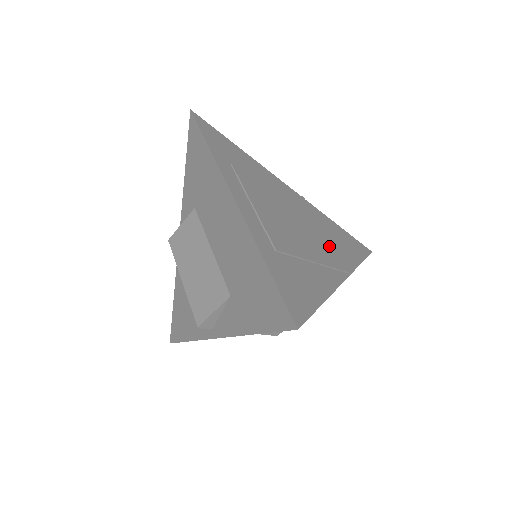
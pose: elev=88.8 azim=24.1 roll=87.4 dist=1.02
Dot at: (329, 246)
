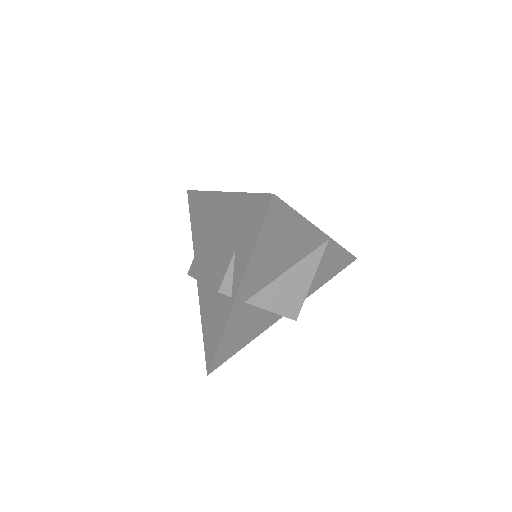
Dot at: occluded
